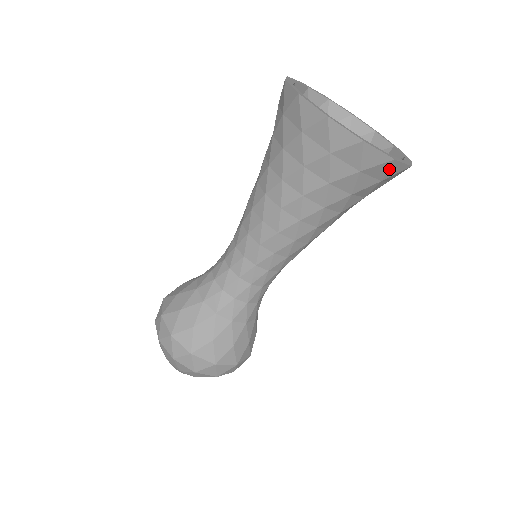
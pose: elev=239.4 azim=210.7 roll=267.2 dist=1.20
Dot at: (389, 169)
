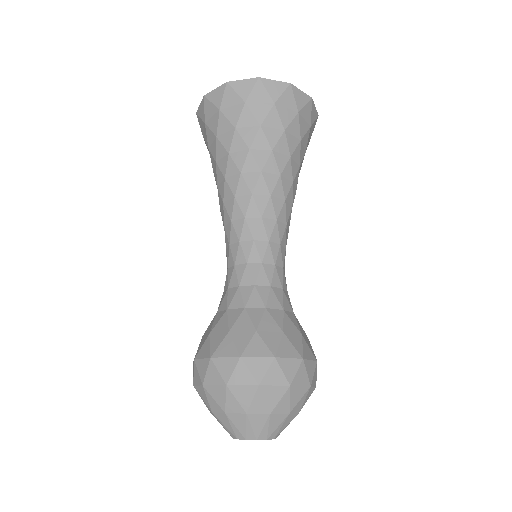
Dot at: (294, 97)
